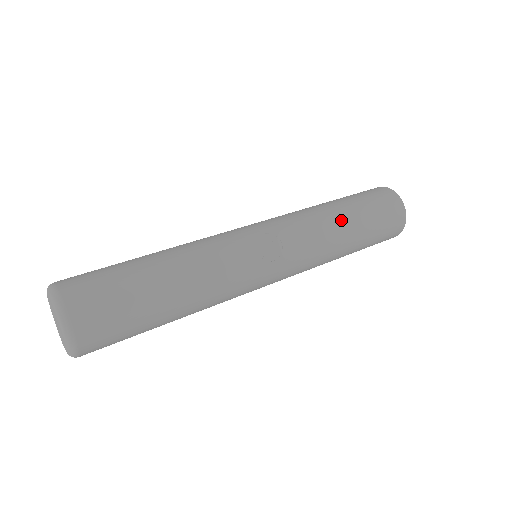
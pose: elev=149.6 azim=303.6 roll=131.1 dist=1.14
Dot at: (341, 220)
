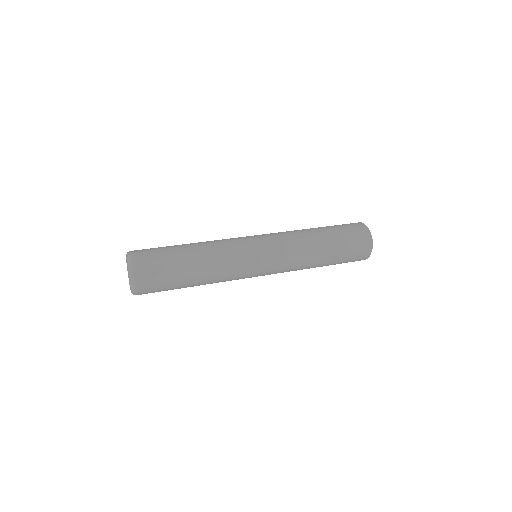
Dot at: (319, 257)
